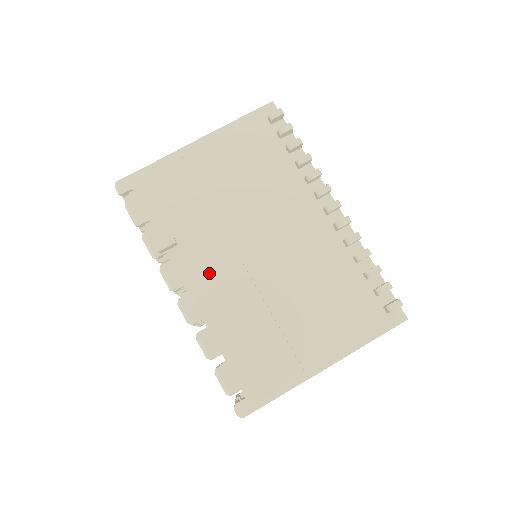
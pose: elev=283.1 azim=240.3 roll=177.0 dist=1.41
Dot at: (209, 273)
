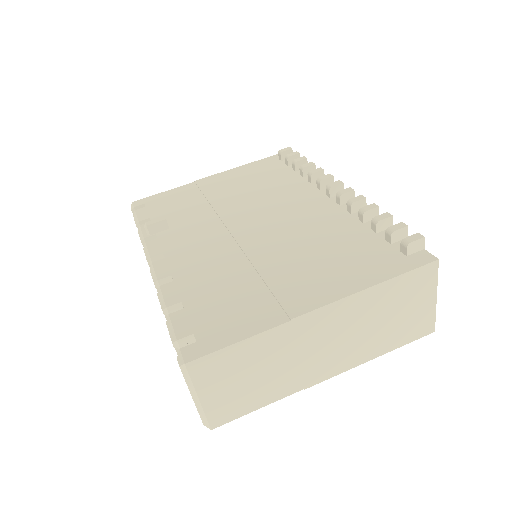
Dot at: (192, 243)
